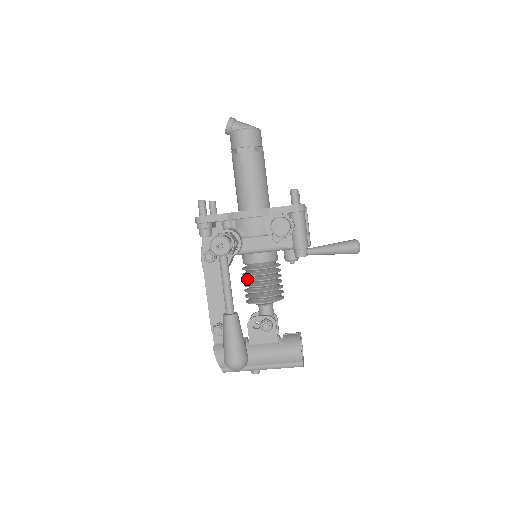
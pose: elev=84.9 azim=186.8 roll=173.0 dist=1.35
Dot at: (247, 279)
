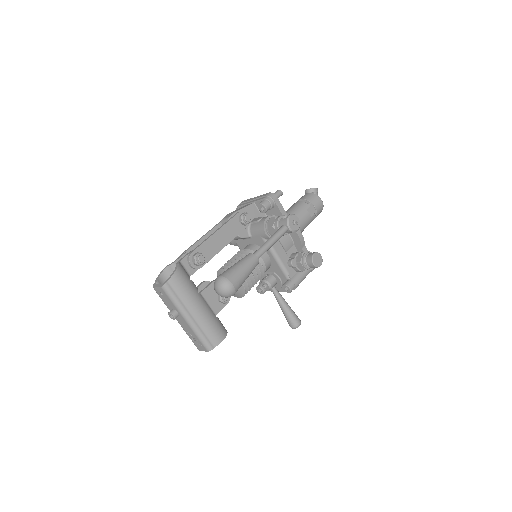
Dot at: occluded
